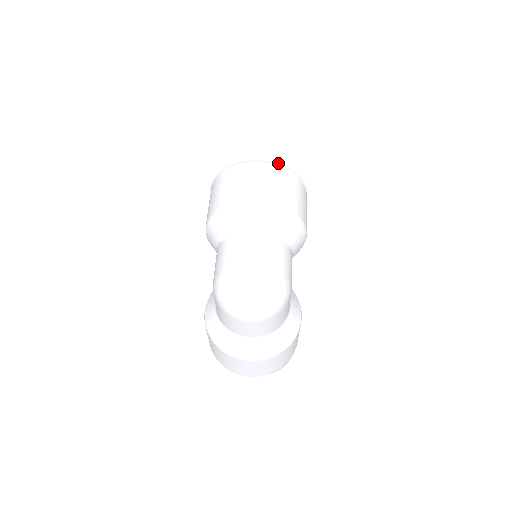
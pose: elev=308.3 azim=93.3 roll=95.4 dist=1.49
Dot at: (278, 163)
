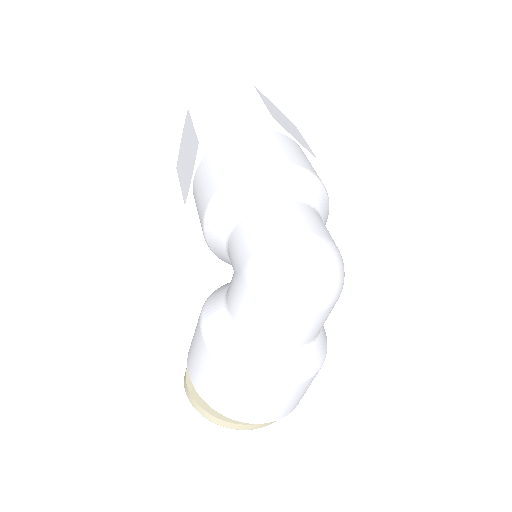
Dot at: (290, 135)
